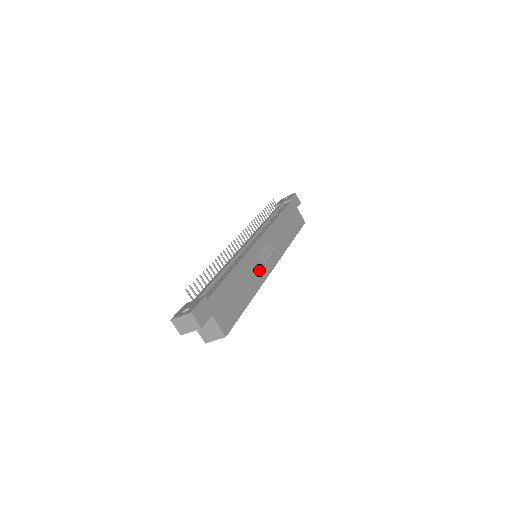
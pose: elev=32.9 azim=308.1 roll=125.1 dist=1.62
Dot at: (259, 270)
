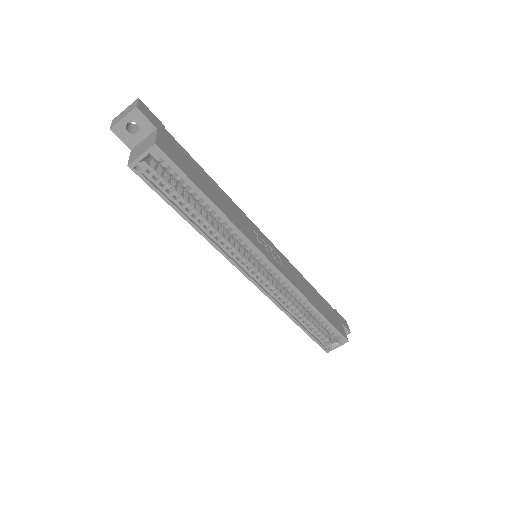
Dot at: (248, 231)
